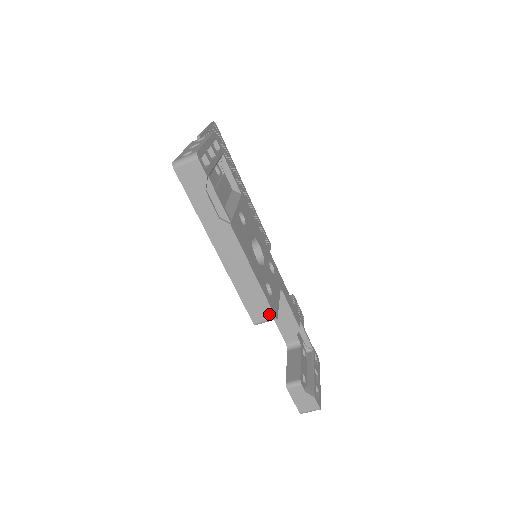
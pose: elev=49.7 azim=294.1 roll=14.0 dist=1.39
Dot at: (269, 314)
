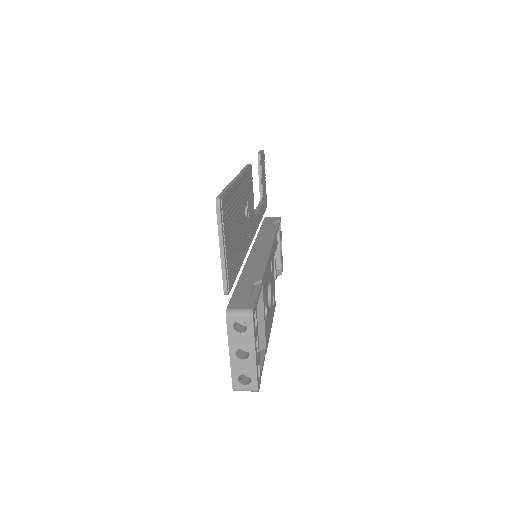
Dot at: occluded
